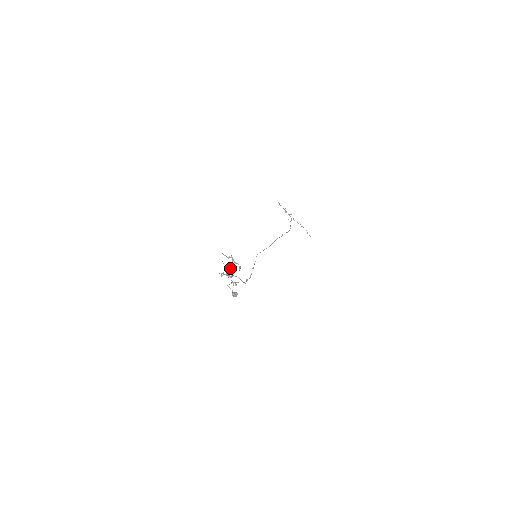
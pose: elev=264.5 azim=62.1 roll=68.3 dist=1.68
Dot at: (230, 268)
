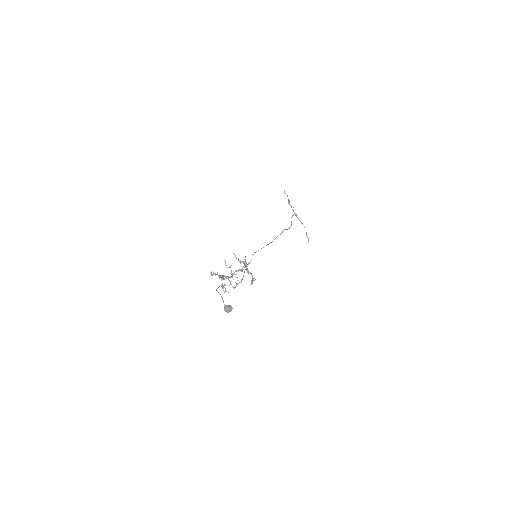
Dot at: (233, 273)
